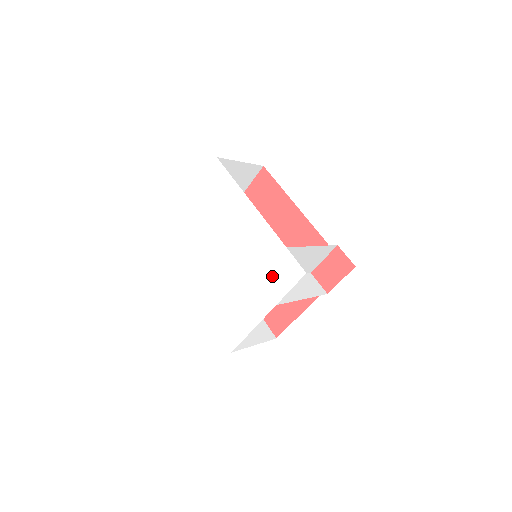
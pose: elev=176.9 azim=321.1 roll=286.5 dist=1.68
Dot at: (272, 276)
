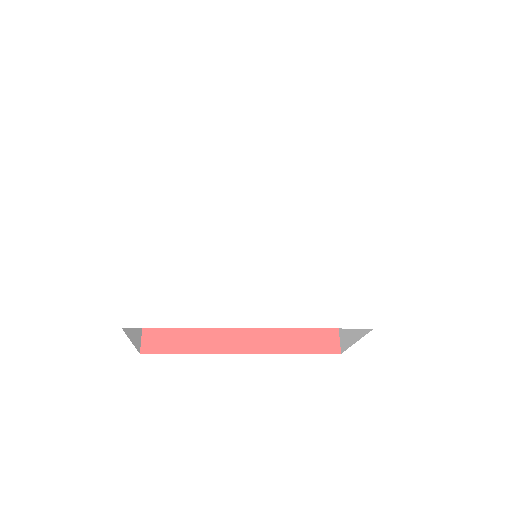
Dot at: (326, 200)
